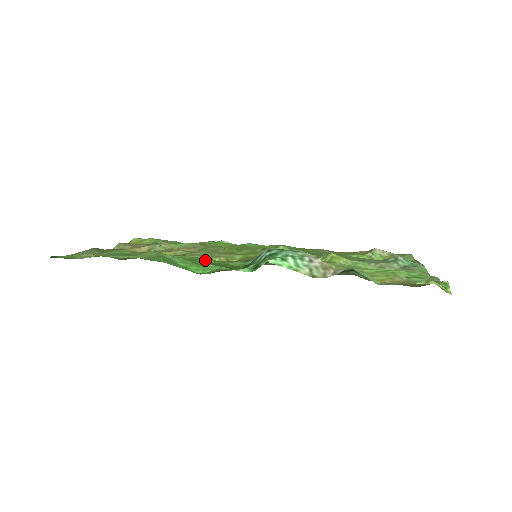
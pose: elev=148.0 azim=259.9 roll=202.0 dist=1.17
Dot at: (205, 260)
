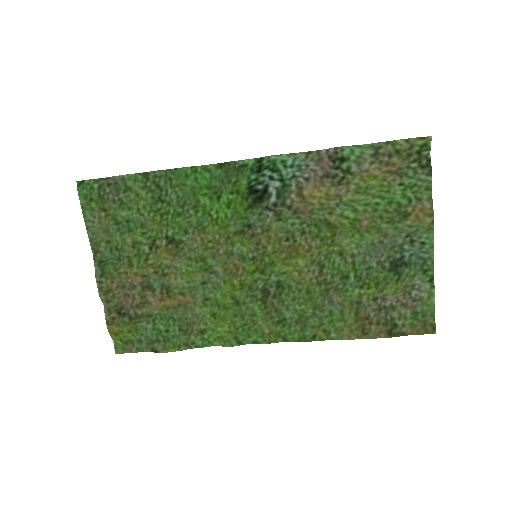
Dot at: (209, 210)
